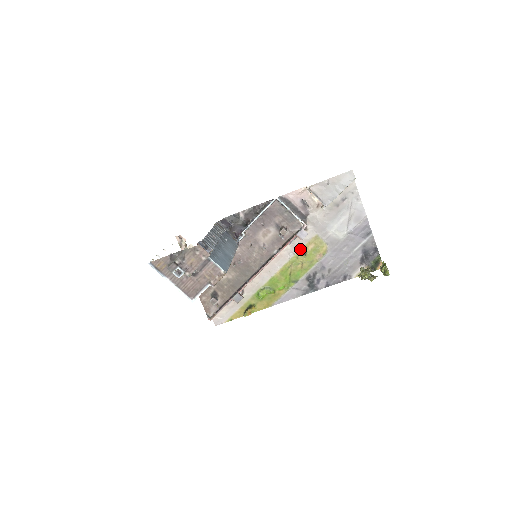
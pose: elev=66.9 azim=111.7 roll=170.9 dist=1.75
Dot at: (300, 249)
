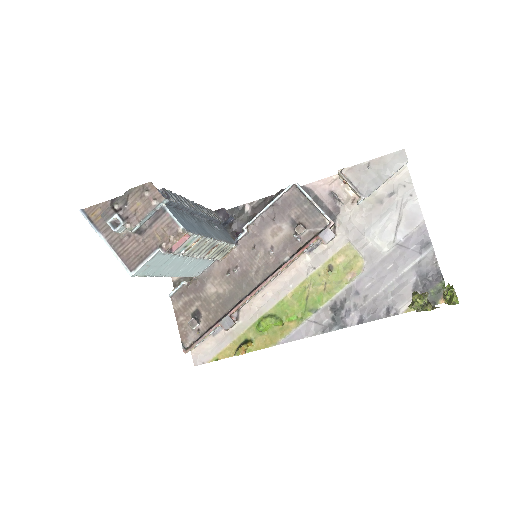
Dot at: (324, 262)
